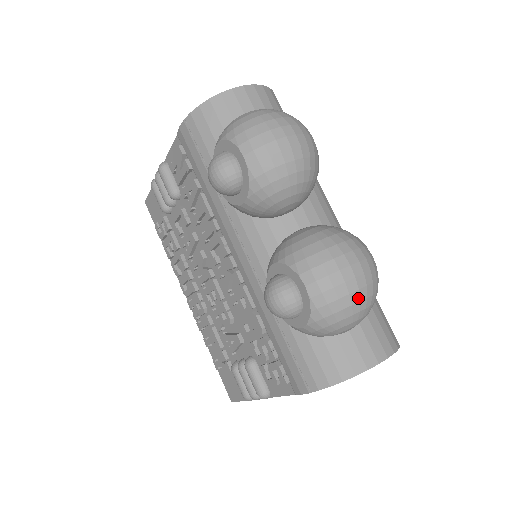
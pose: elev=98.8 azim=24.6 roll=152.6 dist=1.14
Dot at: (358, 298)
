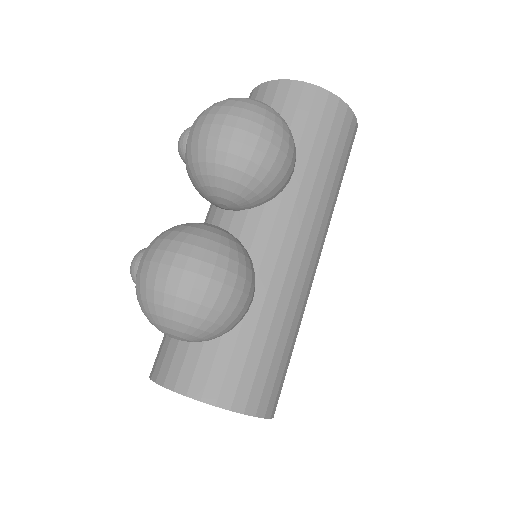
Dot at: (162, 301)
